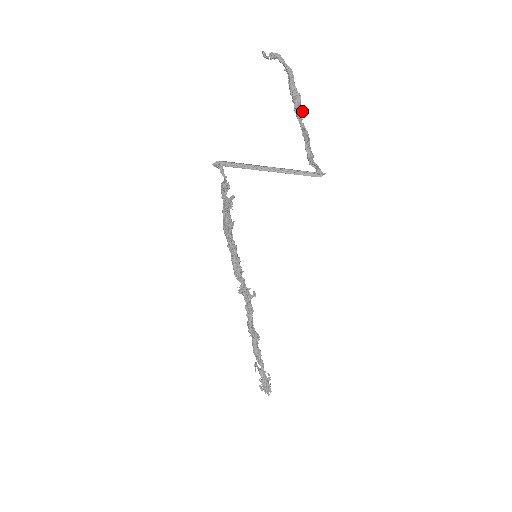
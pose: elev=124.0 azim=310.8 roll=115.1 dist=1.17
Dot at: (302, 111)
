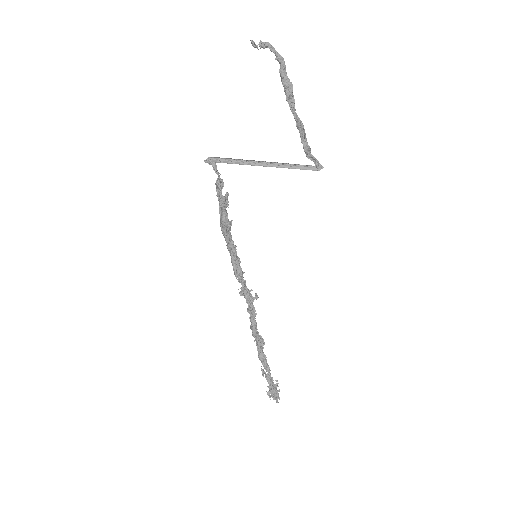
Dot at: occluded
